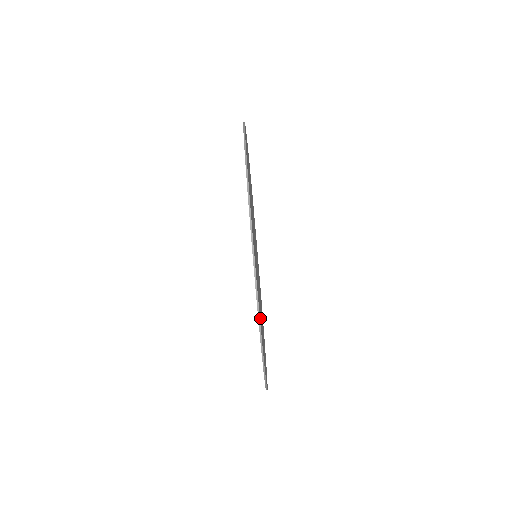
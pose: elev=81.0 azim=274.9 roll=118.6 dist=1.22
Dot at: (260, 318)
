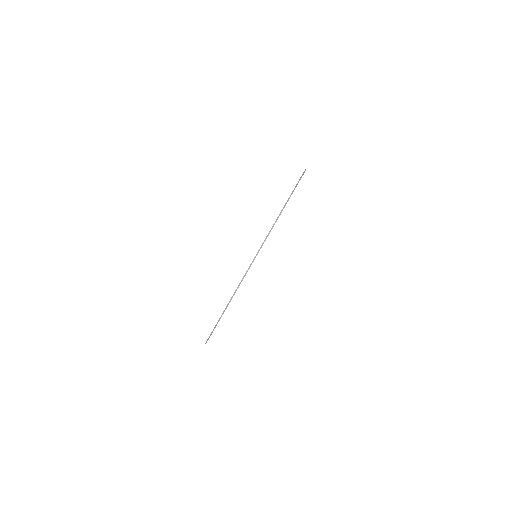
Dot at: occluded
